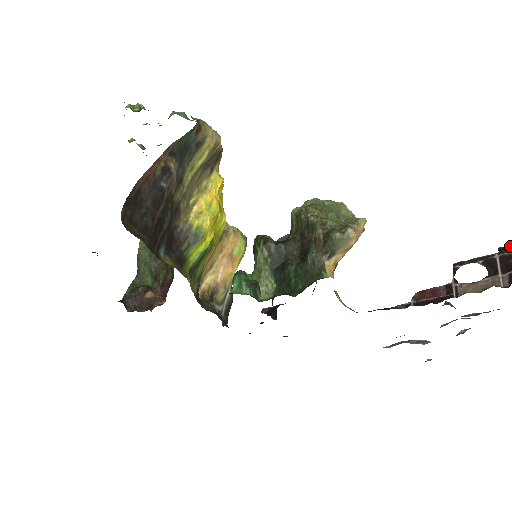
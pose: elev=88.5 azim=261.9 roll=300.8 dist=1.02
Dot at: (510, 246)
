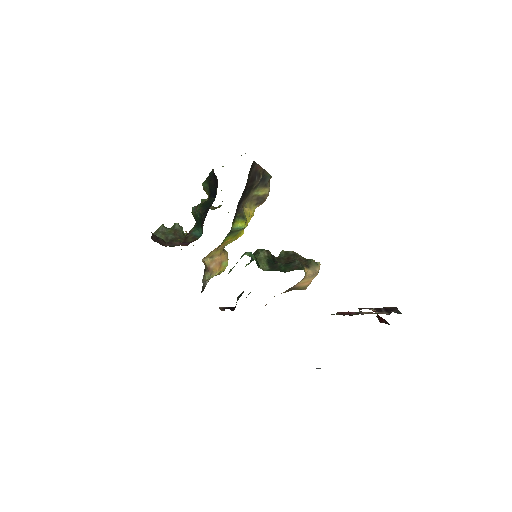
Dot at: occluded
